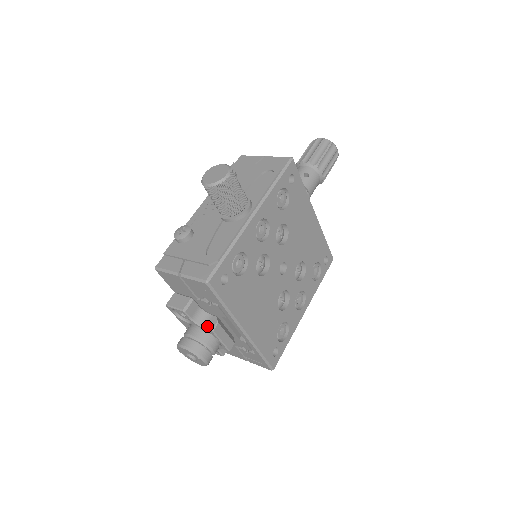
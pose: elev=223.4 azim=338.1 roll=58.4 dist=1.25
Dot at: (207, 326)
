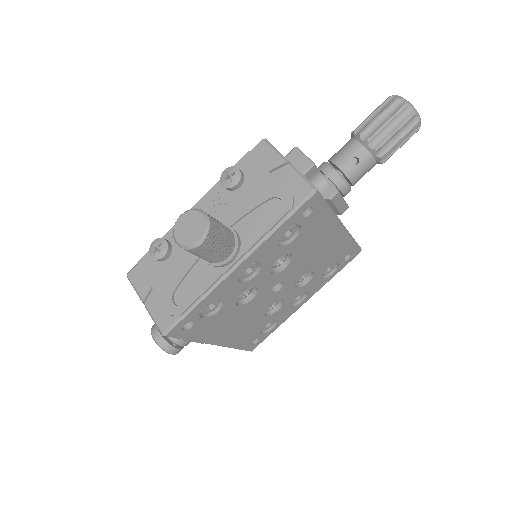
Dot at: occluded
